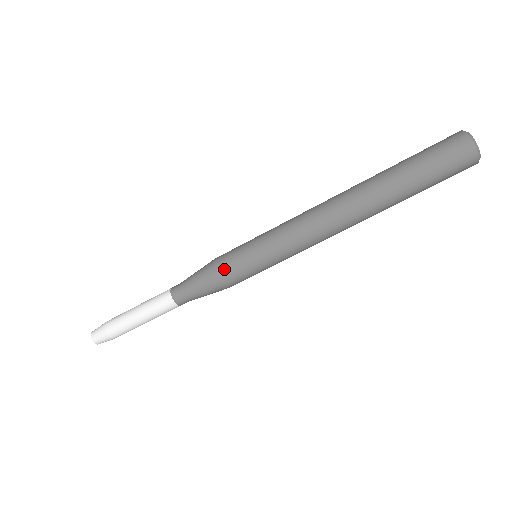
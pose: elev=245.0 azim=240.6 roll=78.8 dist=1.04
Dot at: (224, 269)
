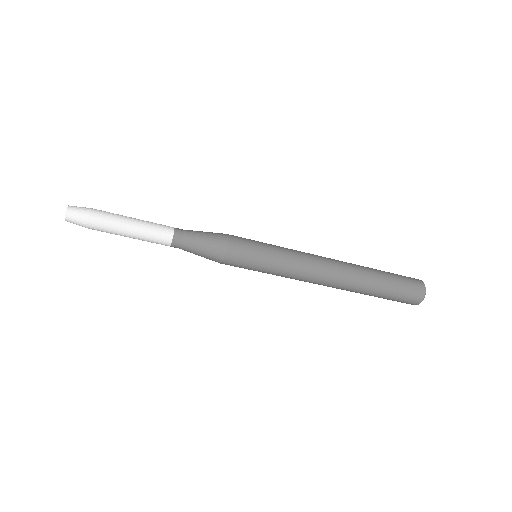
Dot at: occluded
